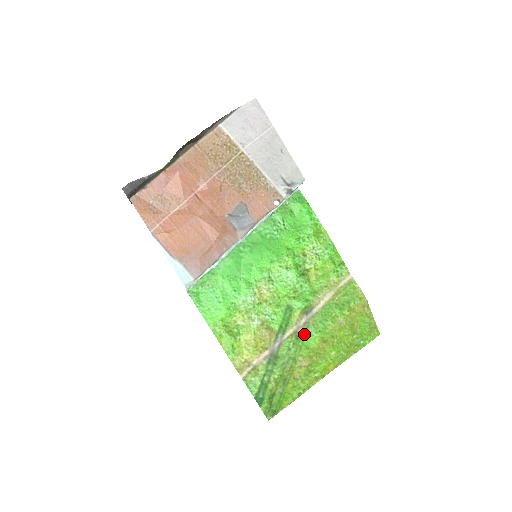
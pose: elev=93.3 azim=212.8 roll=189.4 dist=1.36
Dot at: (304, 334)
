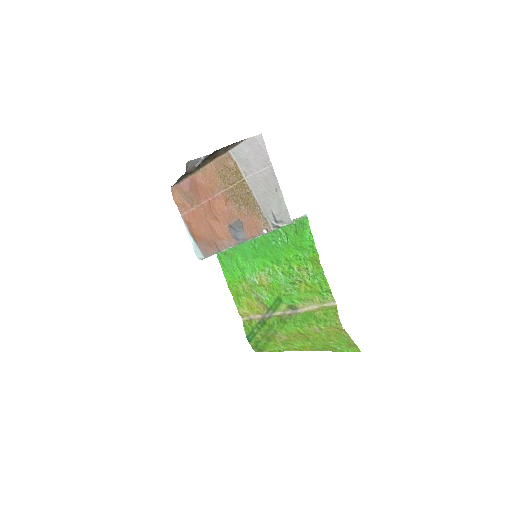
Dot at: (286, 321)
